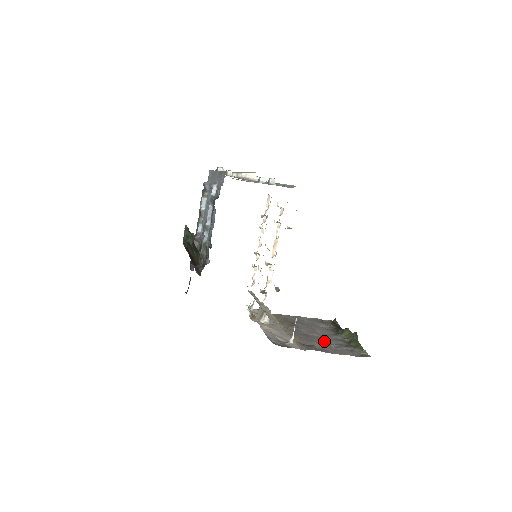
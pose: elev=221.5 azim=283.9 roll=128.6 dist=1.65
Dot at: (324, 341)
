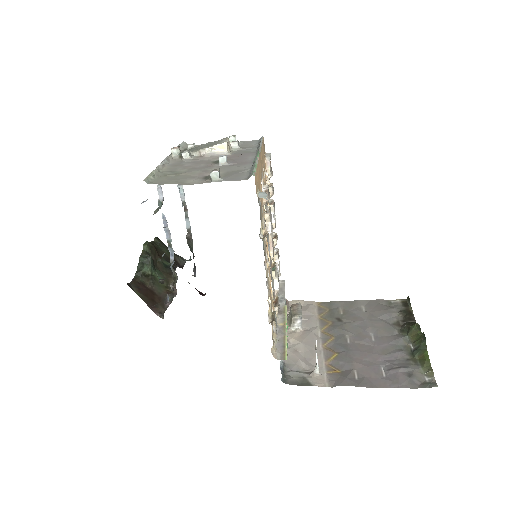
Dot at: (372, 357)
